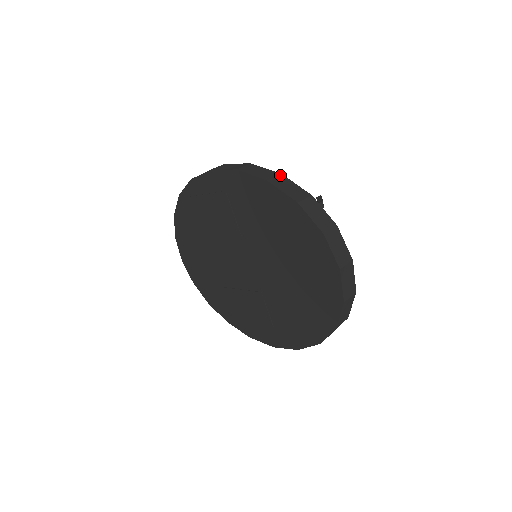
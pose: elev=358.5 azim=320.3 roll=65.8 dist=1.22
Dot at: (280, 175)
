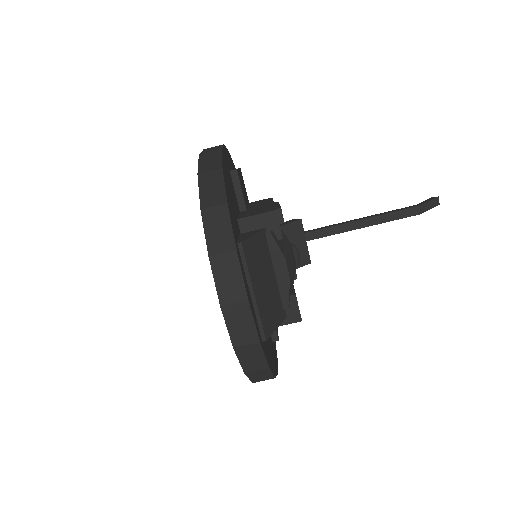
Dot at: (219, 170)
